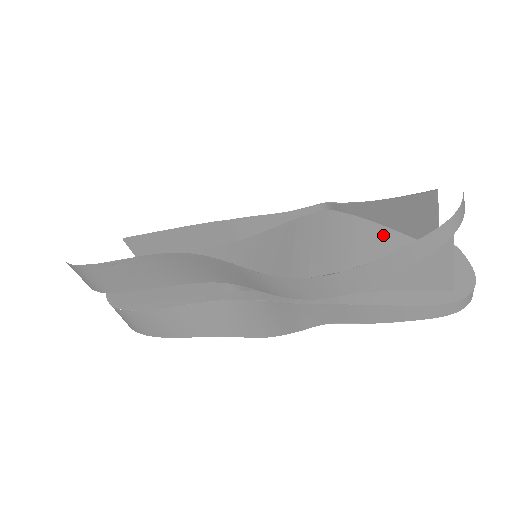
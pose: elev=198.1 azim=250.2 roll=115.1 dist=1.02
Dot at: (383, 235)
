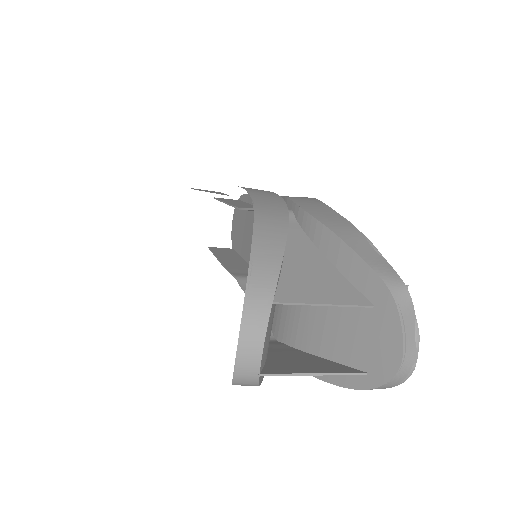
Dot at: occluded
